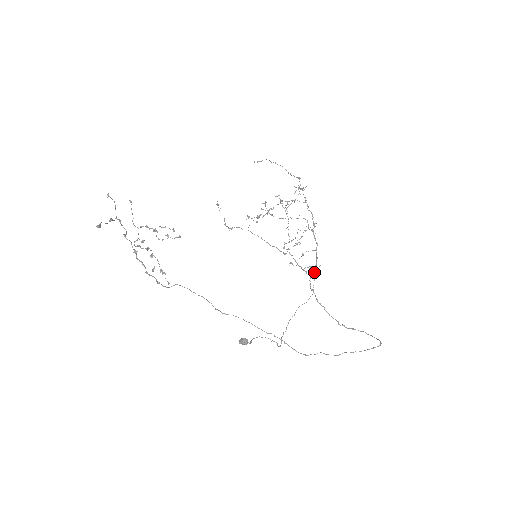
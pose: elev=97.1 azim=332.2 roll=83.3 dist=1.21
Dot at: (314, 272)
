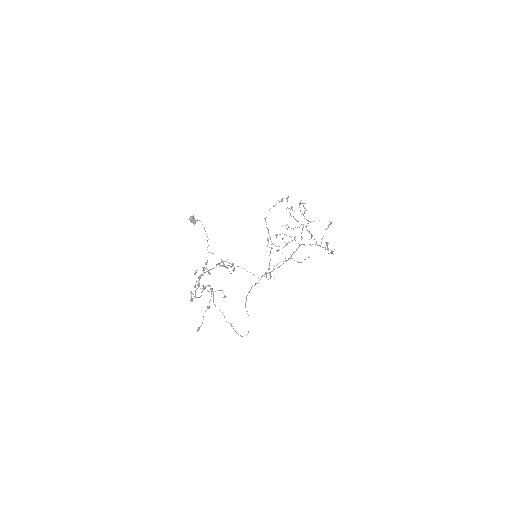
Dot at: (269, 273)
